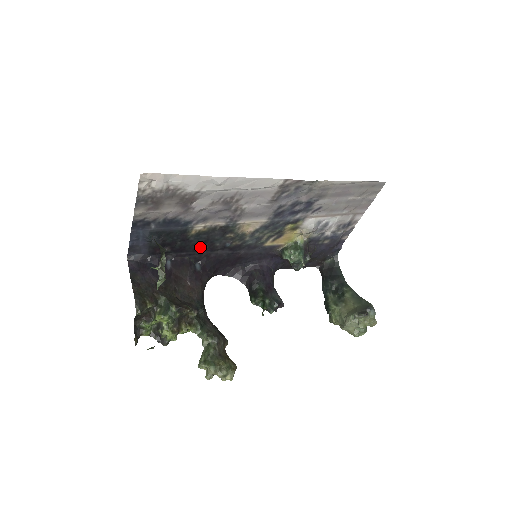
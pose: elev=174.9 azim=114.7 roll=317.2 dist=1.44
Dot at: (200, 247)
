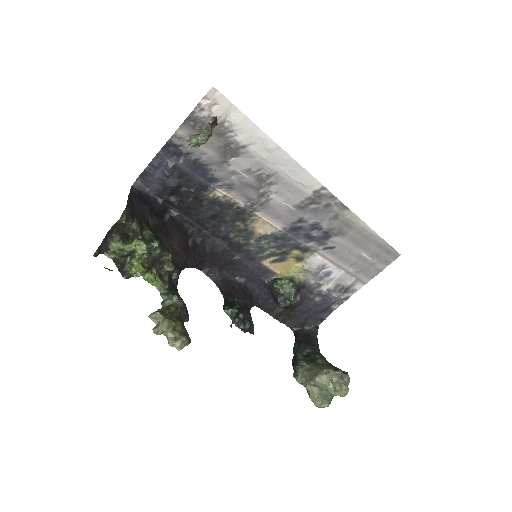
Dot at: (205, 220)
